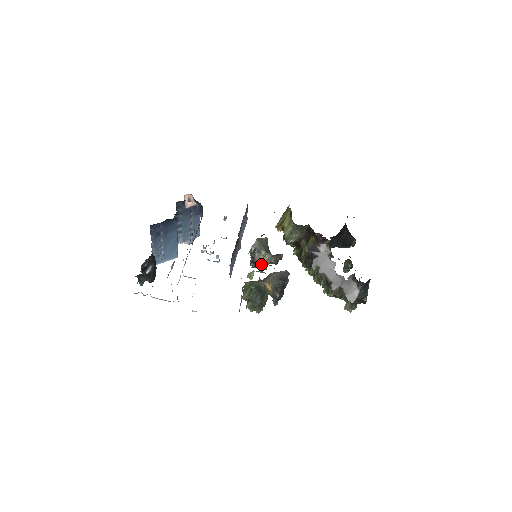
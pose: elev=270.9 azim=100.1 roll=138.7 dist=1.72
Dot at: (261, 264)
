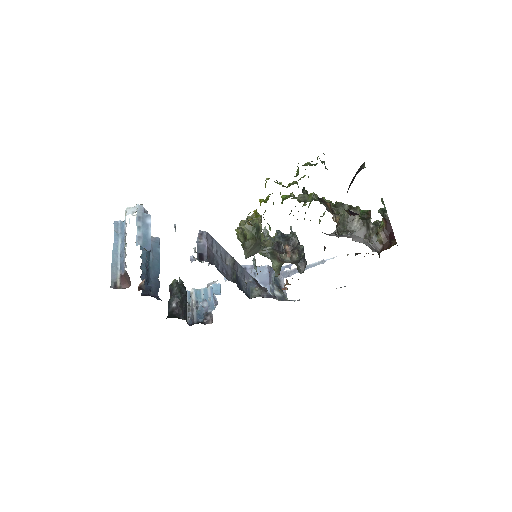
Dot at: occluded
